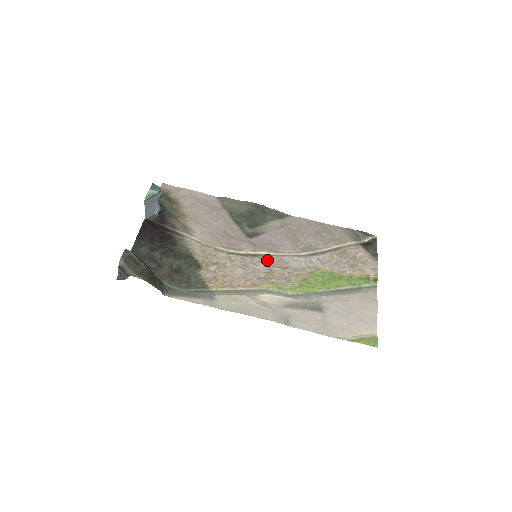
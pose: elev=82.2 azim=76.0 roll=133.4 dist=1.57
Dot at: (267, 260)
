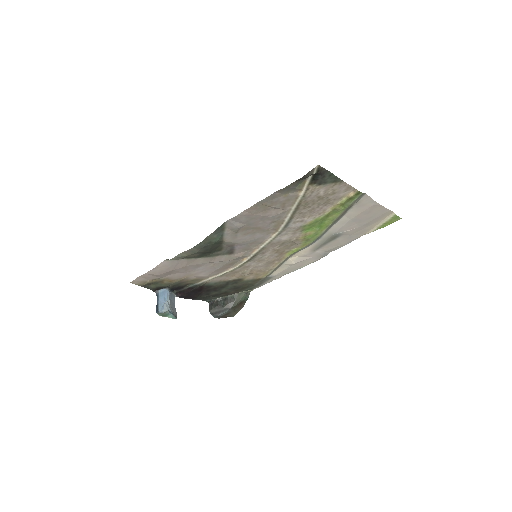
Dot at: (265, 251)
